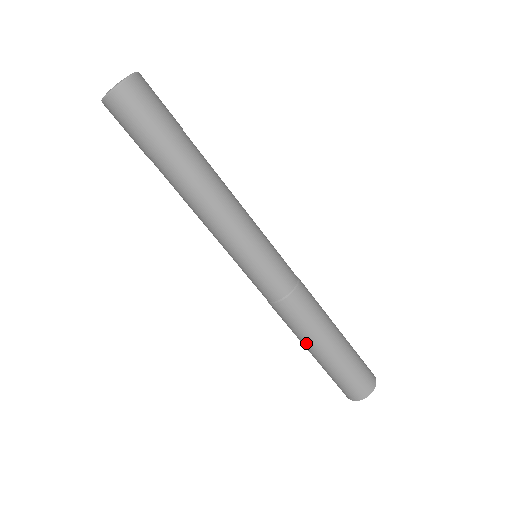
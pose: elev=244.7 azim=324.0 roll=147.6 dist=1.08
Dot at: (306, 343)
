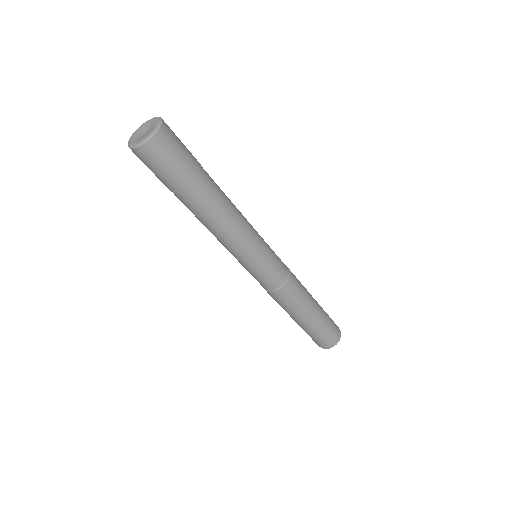
Dot at: occluded
